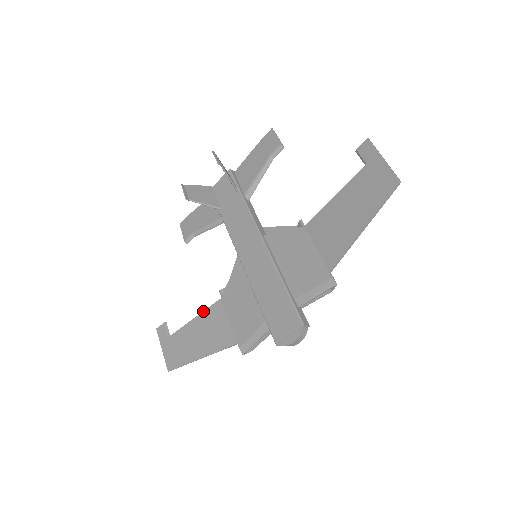
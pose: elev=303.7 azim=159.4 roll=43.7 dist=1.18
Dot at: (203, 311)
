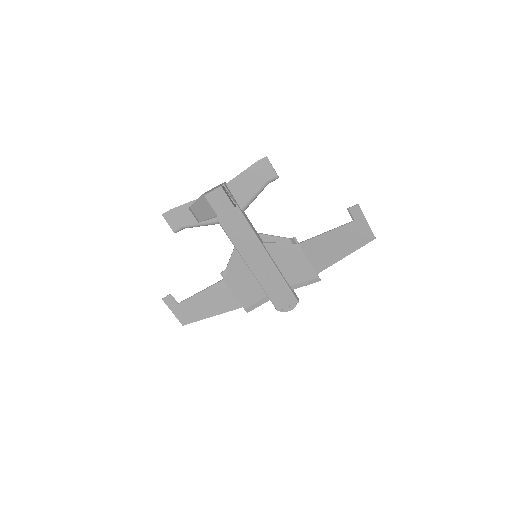
Dot at: (208, 288)
